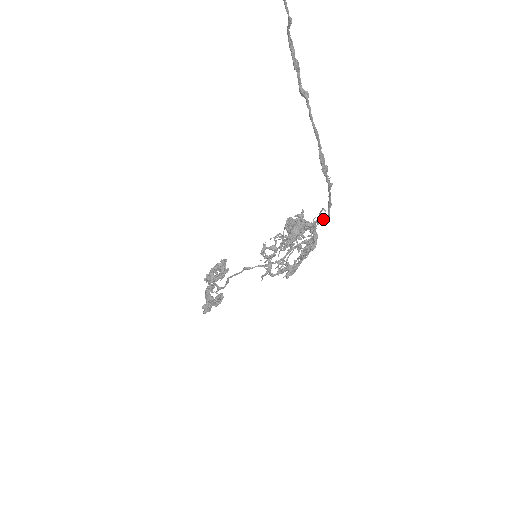
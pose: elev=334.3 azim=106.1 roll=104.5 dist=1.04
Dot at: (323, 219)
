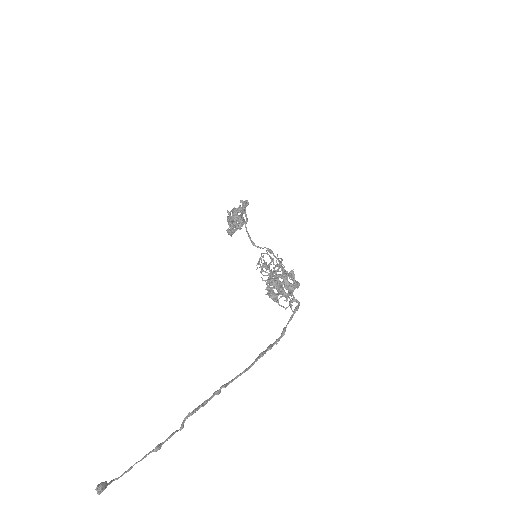
Dot at: occluded
